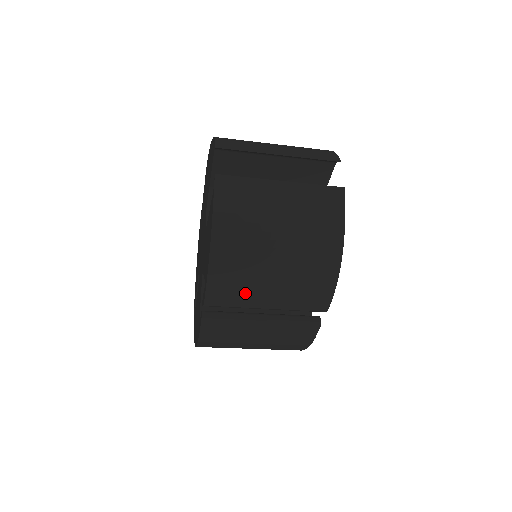
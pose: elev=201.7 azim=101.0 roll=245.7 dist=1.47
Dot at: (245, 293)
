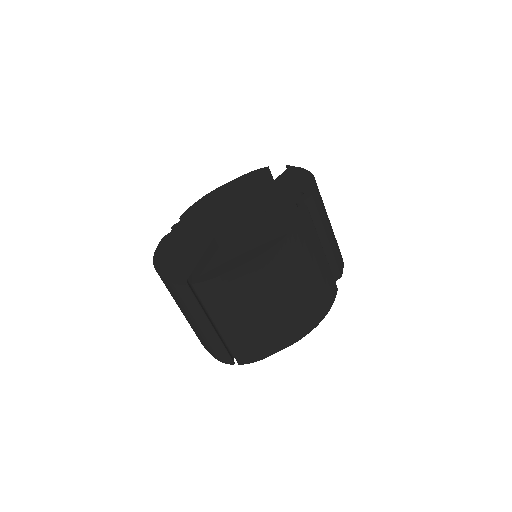
Dot at: (324, 213)
